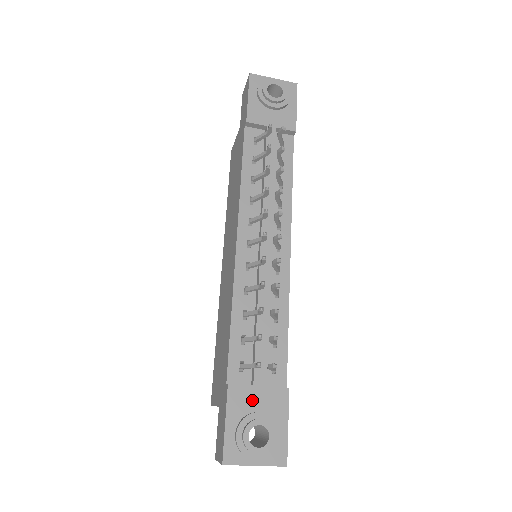
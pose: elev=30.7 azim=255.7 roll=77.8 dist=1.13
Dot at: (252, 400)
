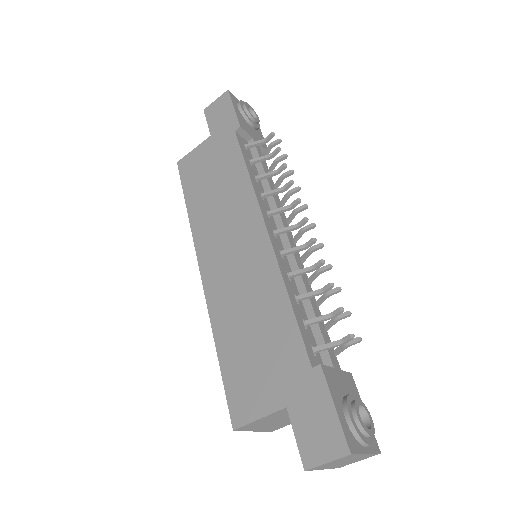
Dot at: (339, 383)
